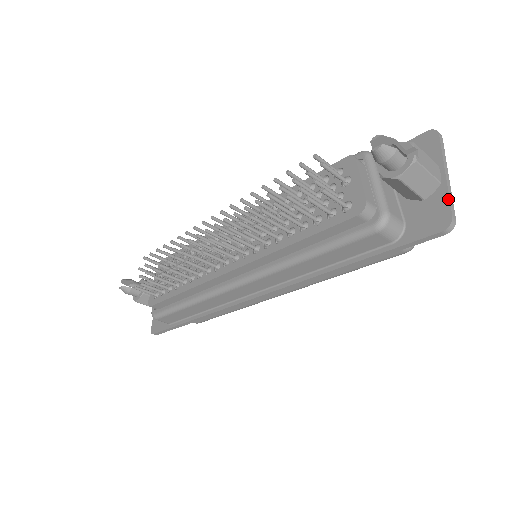
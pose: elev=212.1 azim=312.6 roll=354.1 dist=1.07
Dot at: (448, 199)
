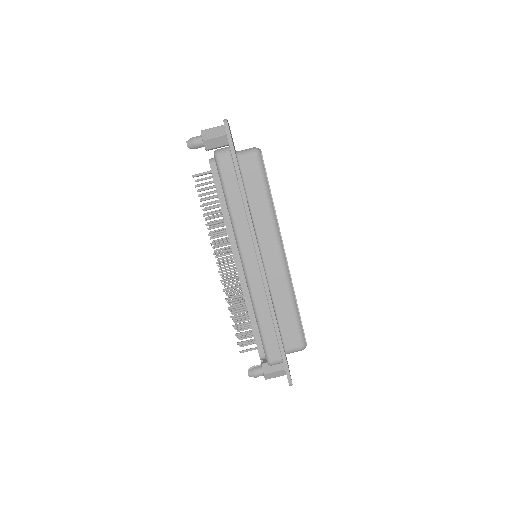
Dot at: occluded
